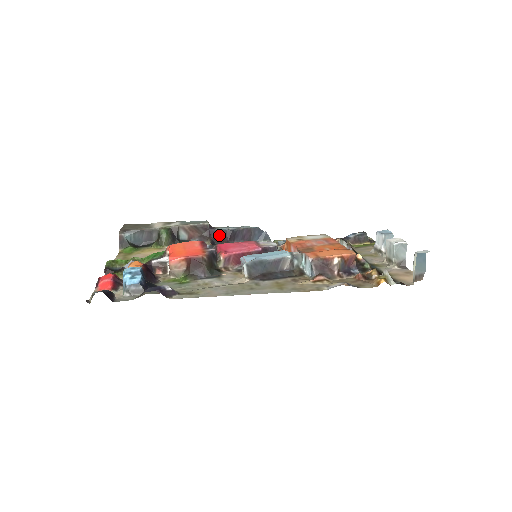
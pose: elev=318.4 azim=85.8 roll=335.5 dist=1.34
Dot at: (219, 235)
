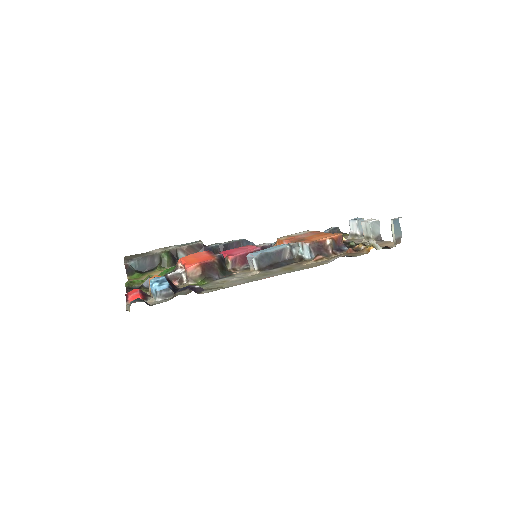
Dot at: (213, 251)
